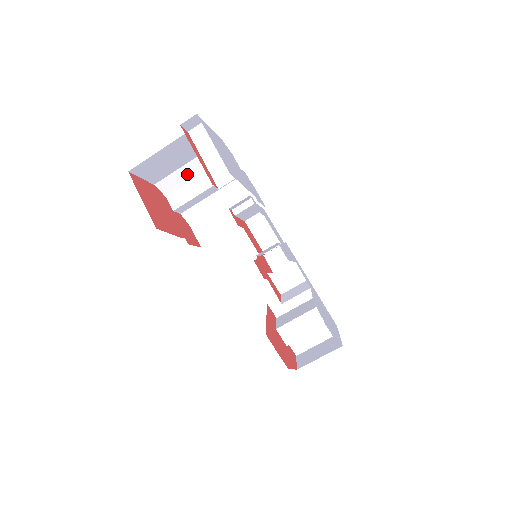
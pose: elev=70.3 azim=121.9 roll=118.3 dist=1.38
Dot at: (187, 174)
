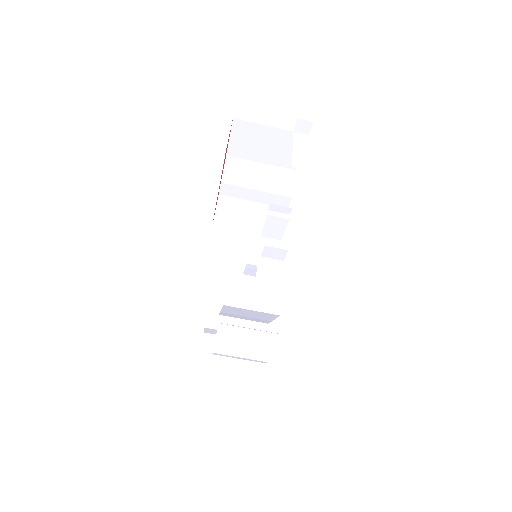
Dot at: (253, 171)
